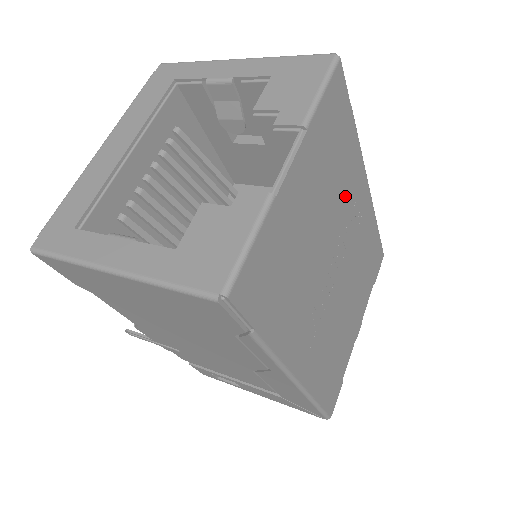
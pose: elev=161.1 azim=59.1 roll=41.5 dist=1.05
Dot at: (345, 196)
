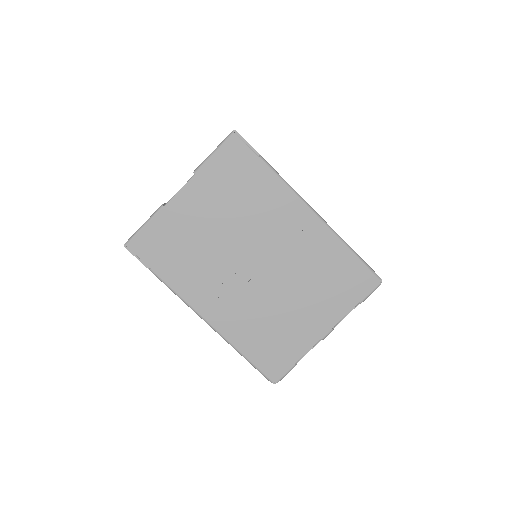
Dot at: (263, 216)
